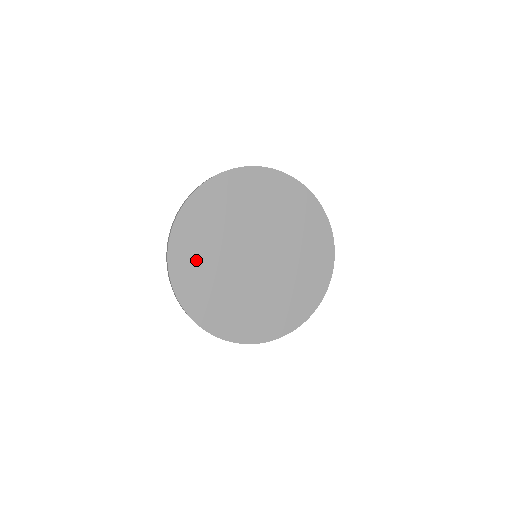
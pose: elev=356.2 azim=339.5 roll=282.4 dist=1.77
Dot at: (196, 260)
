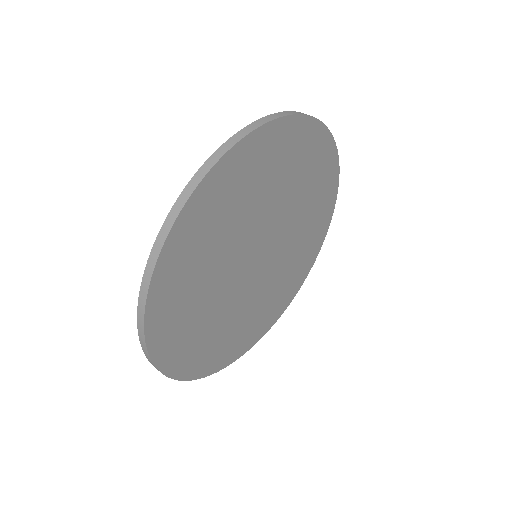
Dot at: (185, 313)
